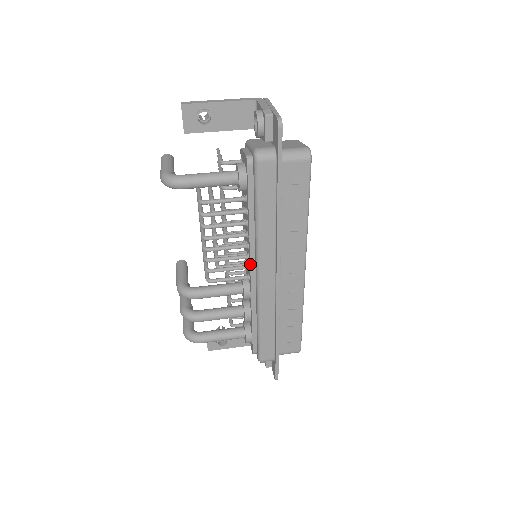
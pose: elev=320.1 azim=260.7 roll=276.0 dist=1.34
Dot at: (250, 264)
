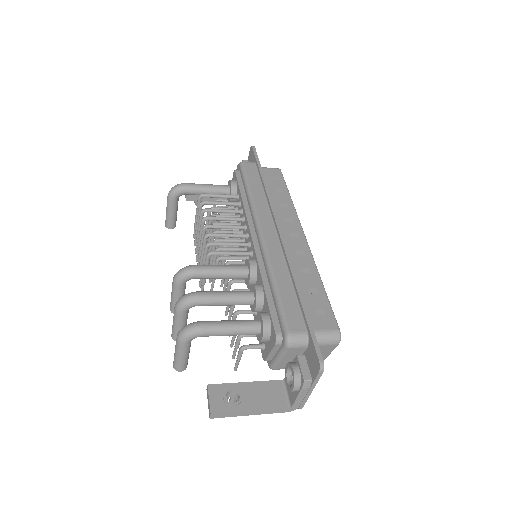
Dot at: (250, 231)
